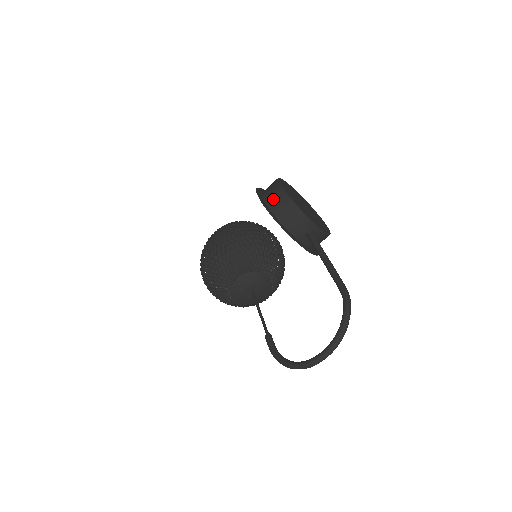
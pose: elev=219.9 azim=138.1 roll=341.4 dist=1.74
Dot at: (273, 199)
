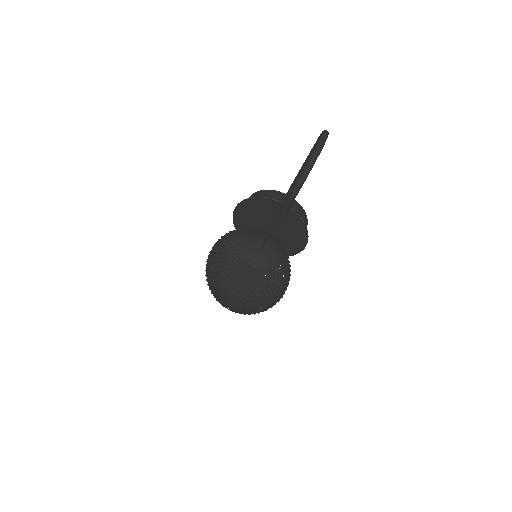
Dot at: occluded
